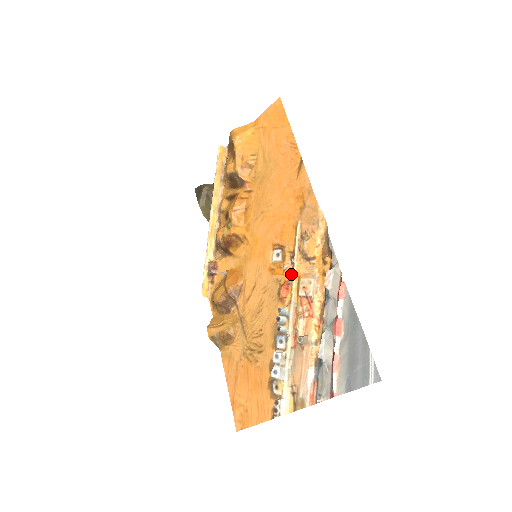
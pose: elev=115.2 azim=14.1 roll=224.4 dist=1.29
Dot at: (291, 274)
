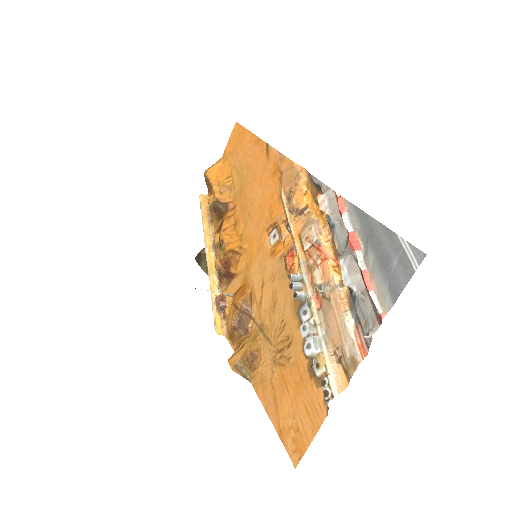
Dot at: (291, 239)
